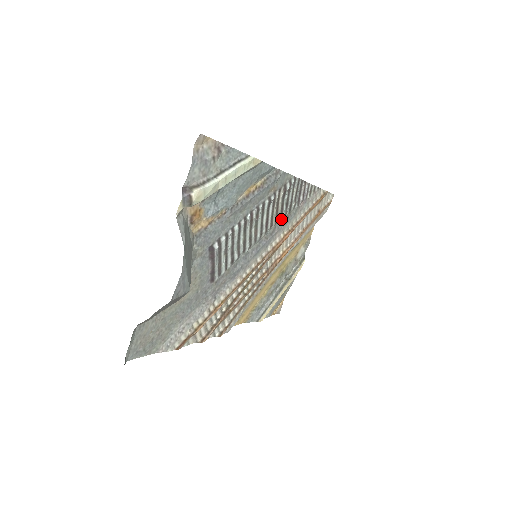
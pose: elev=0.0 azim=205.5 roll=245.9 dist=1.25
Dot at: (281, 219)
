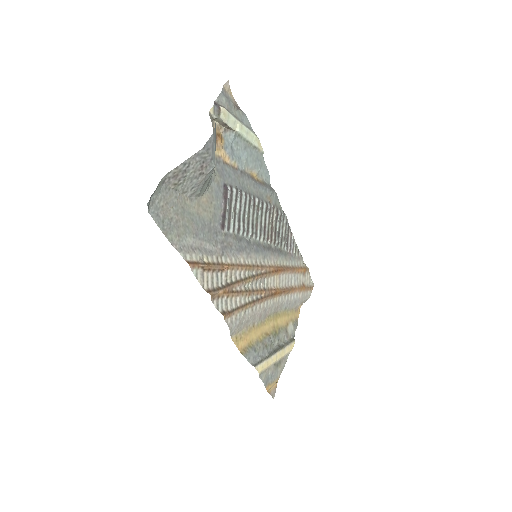
Dot at: (275, 245)
